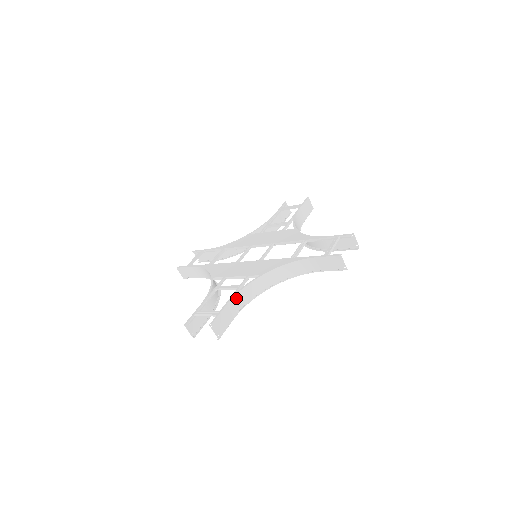
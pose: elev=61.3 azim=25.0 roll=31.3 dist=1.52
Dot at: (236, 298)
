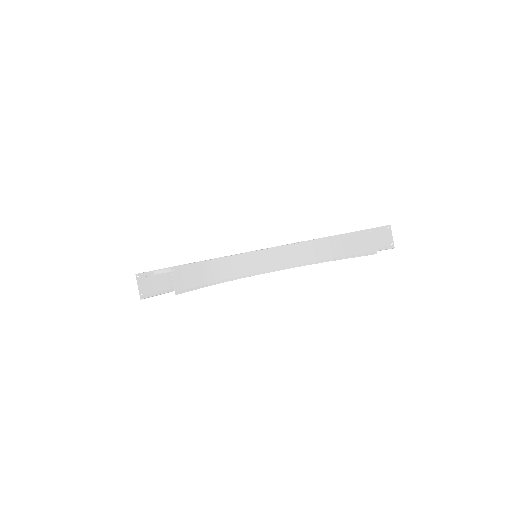
Dot at: (217, 263)
